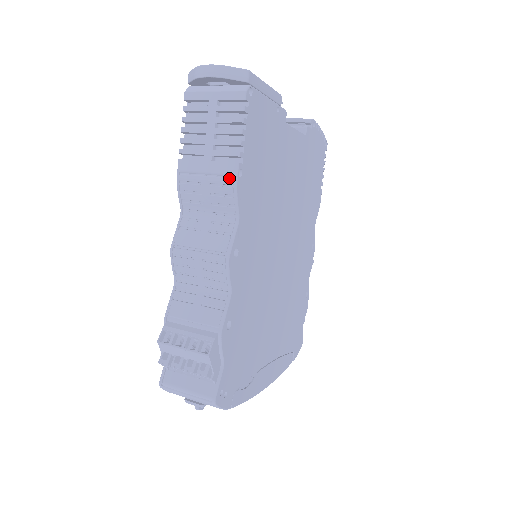
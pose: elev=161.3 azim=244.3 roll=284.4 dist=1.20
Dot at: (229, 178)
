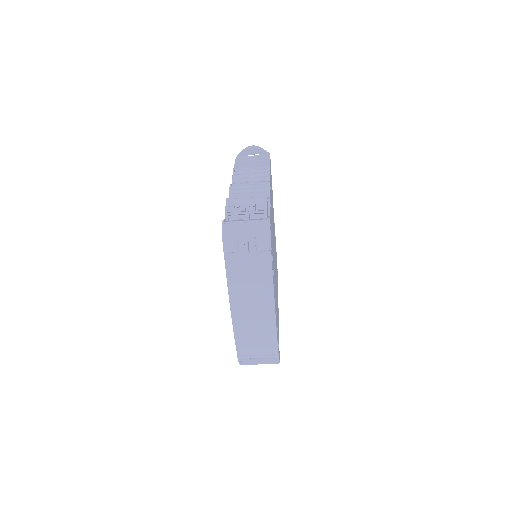
Dot at: (265, 168)
